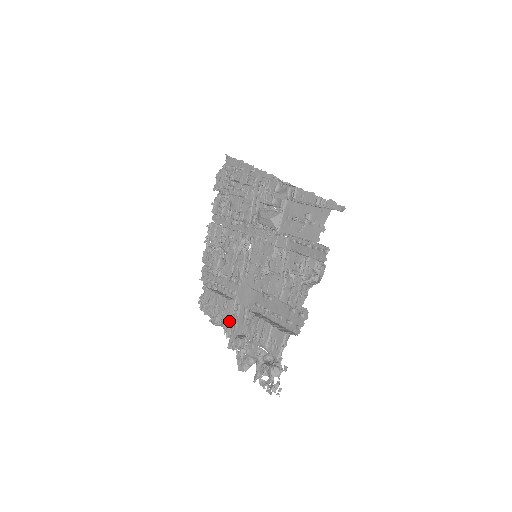
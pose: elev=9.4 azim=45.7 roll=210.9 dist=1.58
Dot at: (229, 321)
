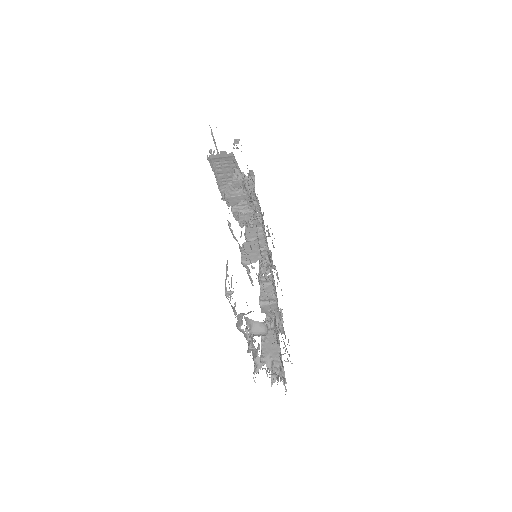
Dot at: (277, 357)
